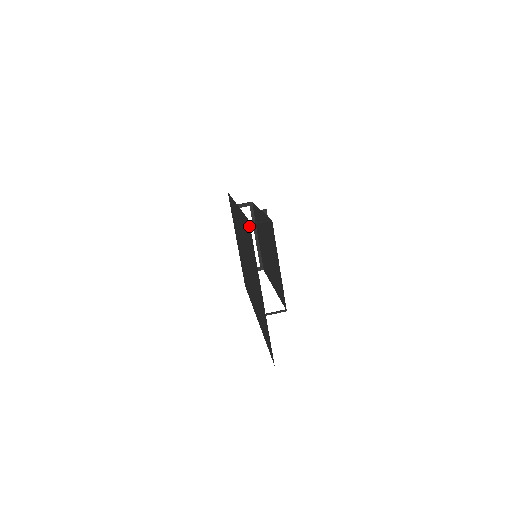
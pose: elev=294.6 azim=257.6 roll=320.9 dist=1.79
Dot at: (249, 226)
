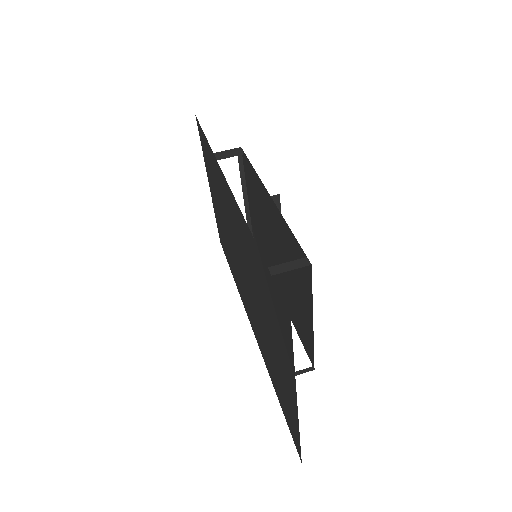
Dot at: (286, 315)
